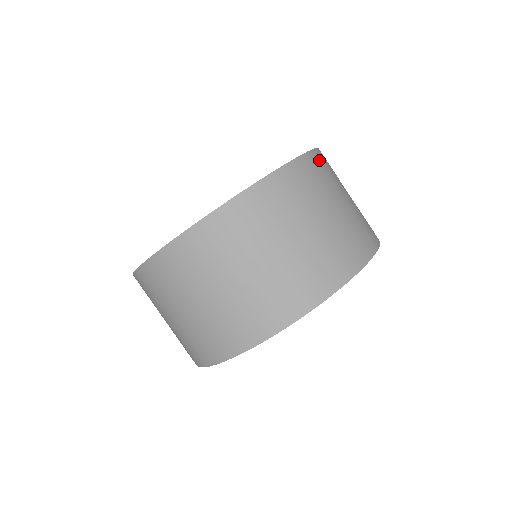
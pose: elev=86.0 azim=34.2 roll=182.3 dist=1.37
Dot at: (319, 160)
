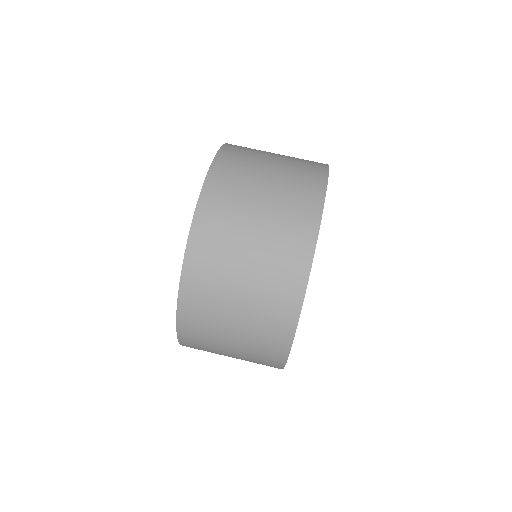
Dot at: (226, 159)
